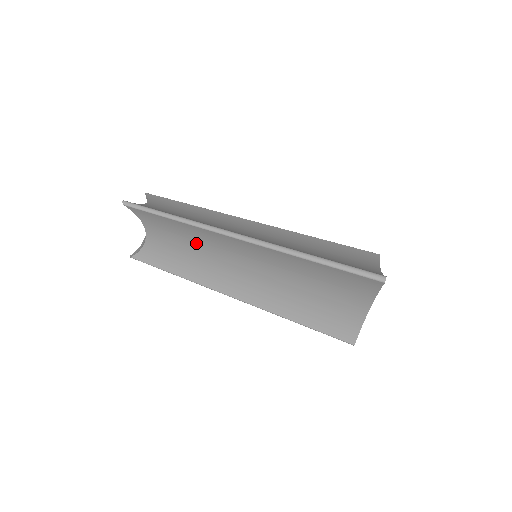
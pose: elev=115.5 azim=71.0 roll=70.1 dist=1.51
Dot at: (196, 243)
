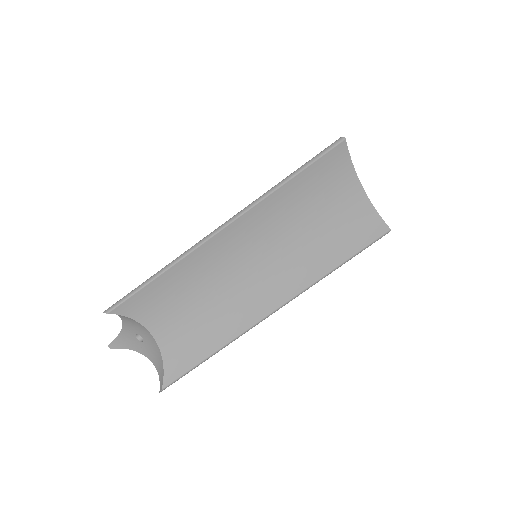
Dot at: (204, 284)
